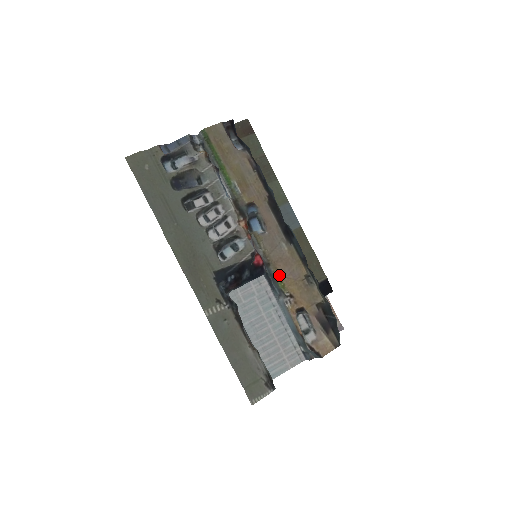
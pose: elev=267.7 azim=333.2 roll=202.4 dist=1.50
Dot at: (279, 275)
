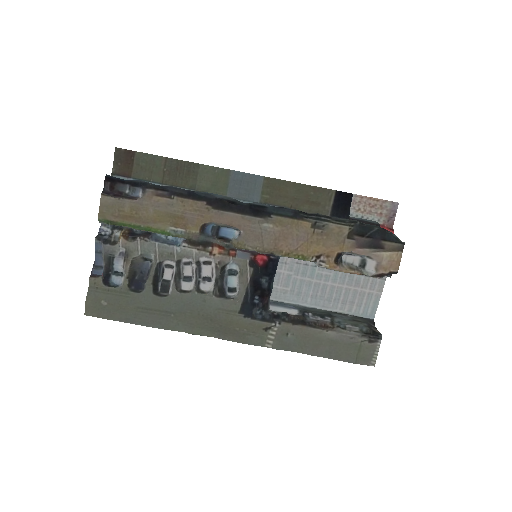
Dot at: (290, 253)
